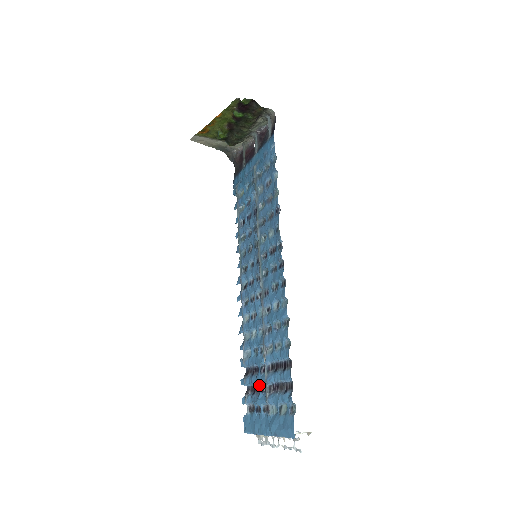
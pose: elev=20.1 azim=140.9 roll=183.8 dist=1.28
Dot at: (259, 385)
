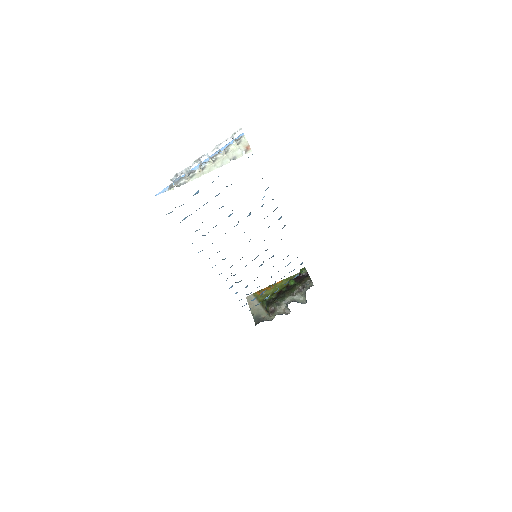
Dot at: (206, 203)
